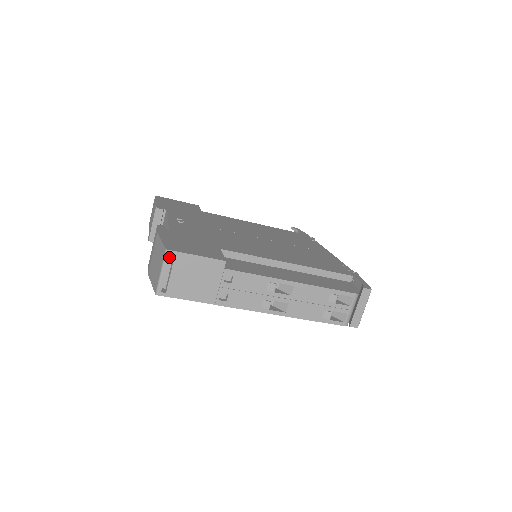
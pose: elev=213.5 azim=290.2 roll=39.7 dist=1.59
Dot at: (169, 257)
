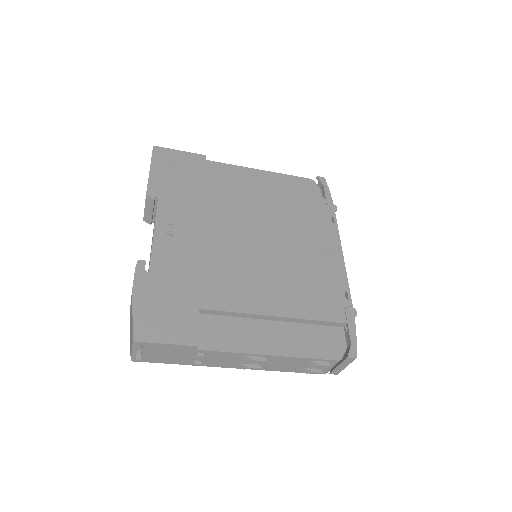
Dot at: occluded
